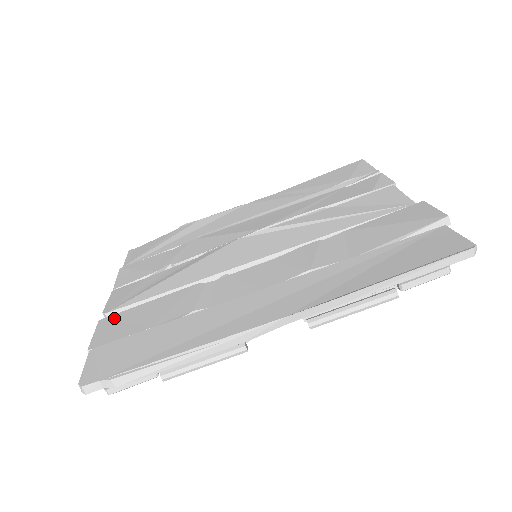
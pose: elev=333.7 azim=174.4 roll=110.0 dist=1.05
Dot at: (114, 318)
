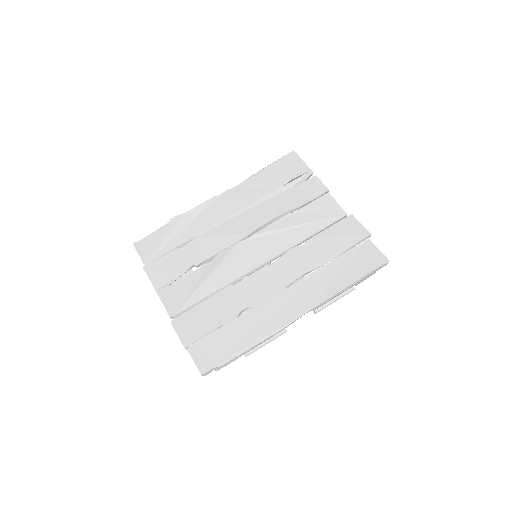
Dot at: (183, 319)
